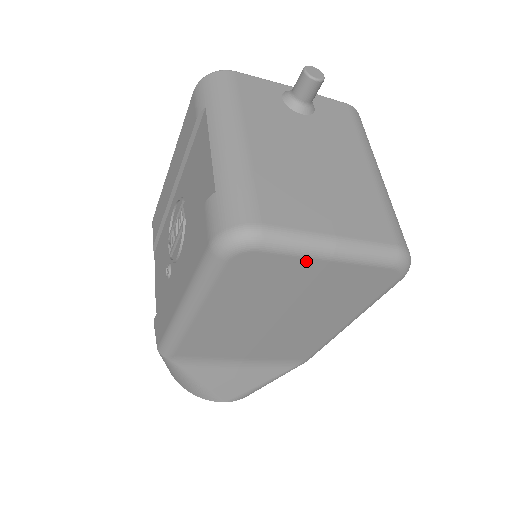
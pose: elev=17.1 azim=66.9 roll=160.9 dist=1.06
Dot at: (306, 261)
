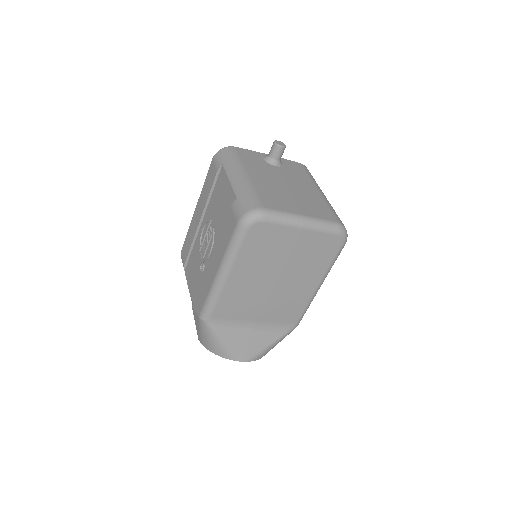
Dot at: (290, 229)
